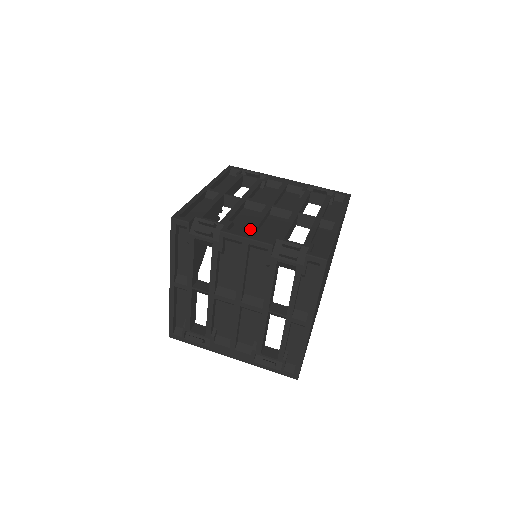
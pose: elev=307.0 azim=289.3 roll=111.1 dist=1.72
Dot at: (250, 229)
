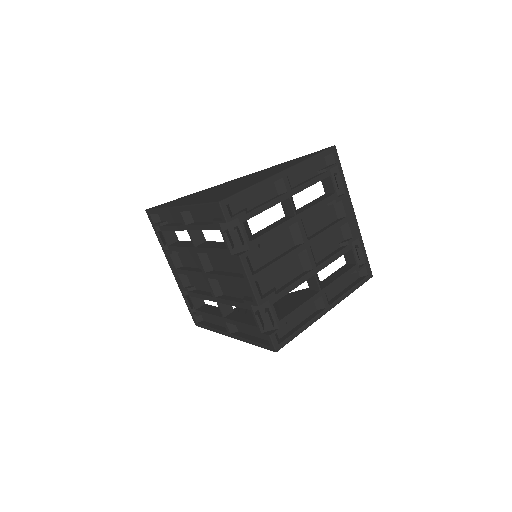
Dot at: (262, 271)
